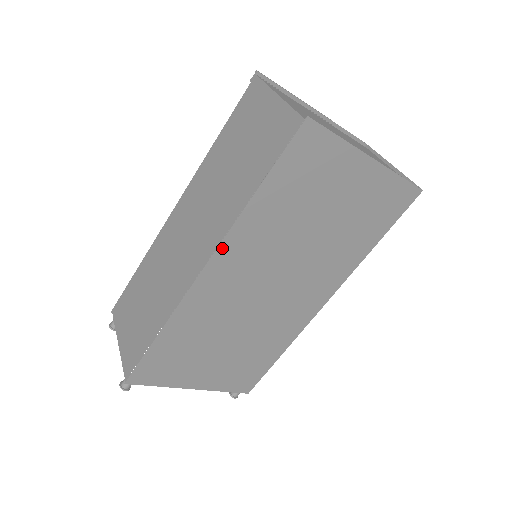
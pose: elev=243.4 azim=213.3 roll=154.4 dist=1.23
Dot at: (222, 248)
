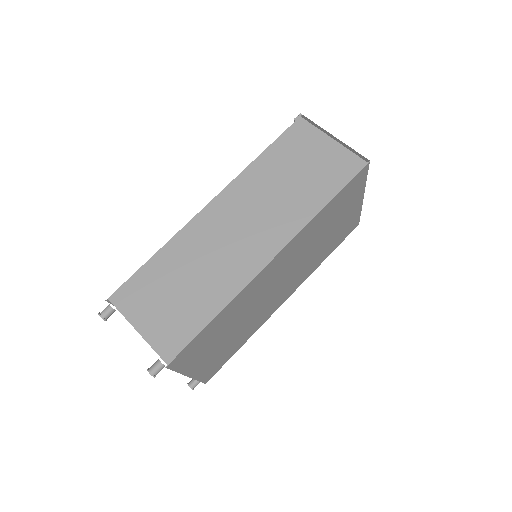
Dot at: (291, 242)
